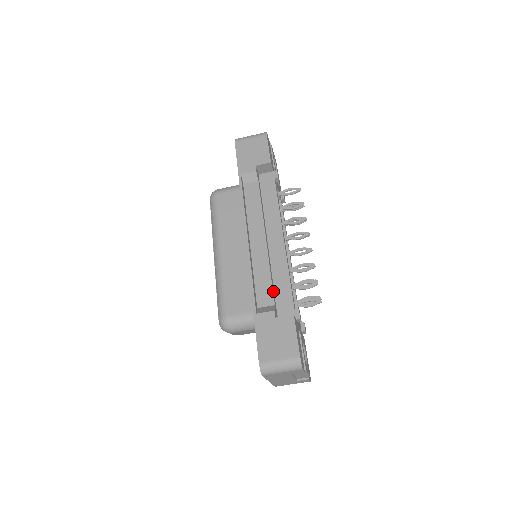
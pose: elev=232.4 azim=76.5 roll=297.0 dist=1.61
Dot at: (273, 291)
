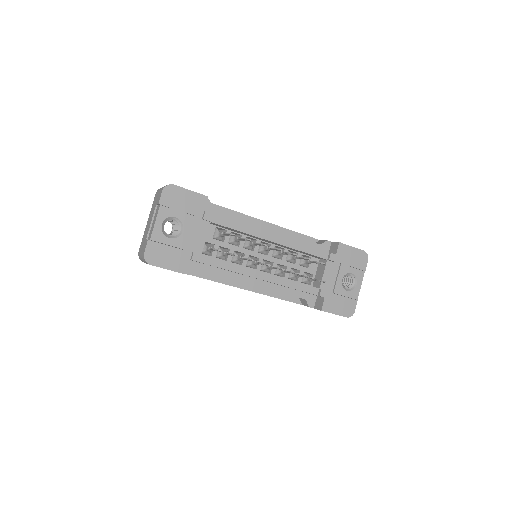
Dot at: (295, 294)
